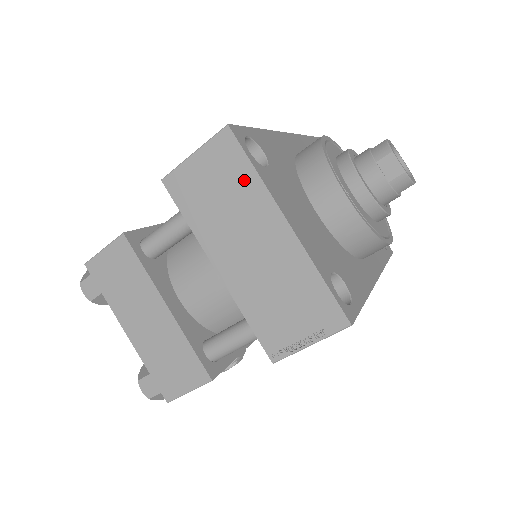
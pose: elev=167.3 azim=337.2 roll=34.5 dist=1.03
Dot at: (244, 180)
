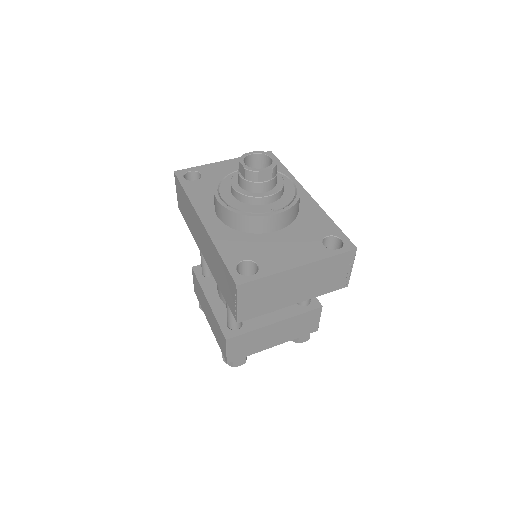
Dot at: (267, 283)
